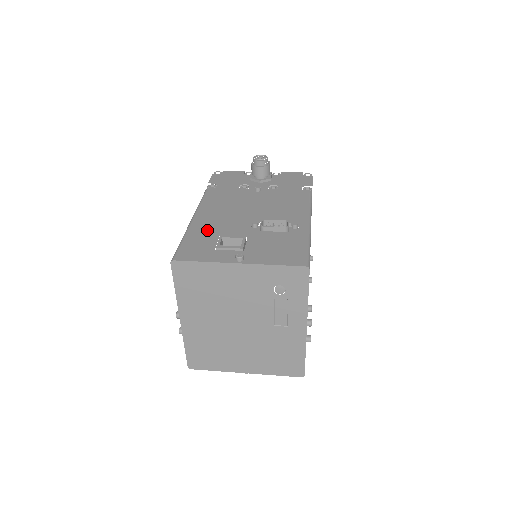
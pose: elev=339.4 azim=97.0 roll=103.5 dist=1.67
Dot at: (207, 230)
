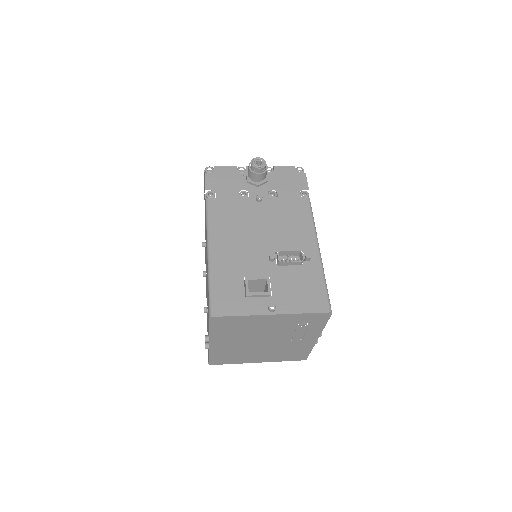
Dot at: (229, 269)
